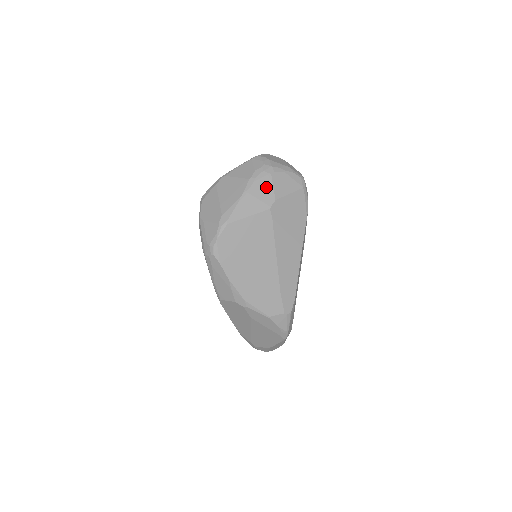
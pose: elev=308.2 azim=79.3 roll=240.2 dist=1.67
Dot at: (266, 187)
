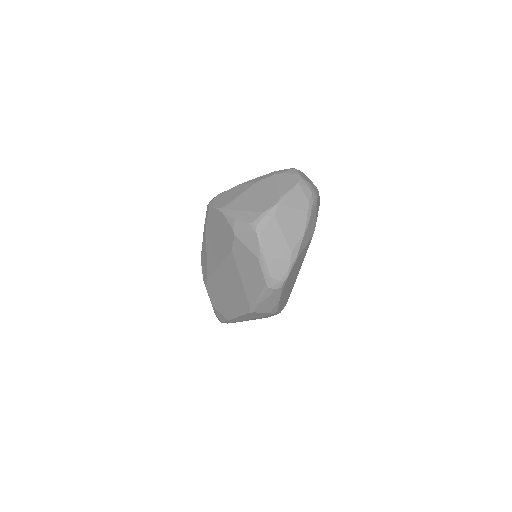
Dot at: (314, 216)
